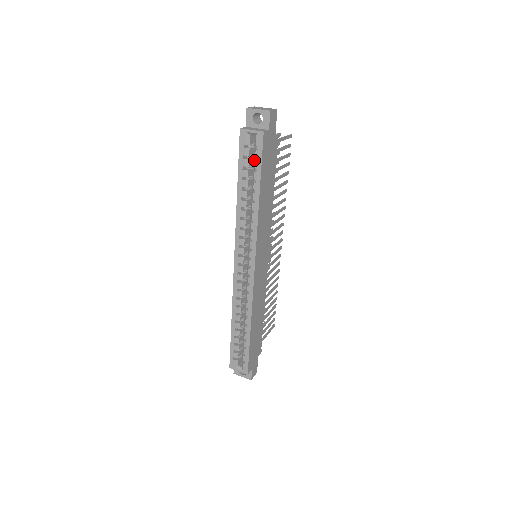
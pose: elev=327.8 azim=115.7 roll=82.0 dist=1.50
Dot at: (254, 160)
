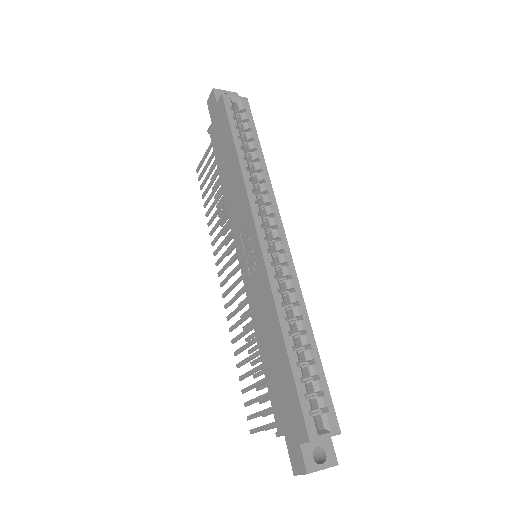
Dot at: (245, 122)
